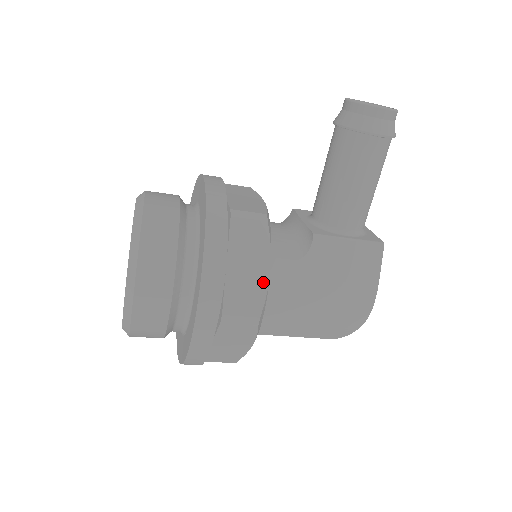
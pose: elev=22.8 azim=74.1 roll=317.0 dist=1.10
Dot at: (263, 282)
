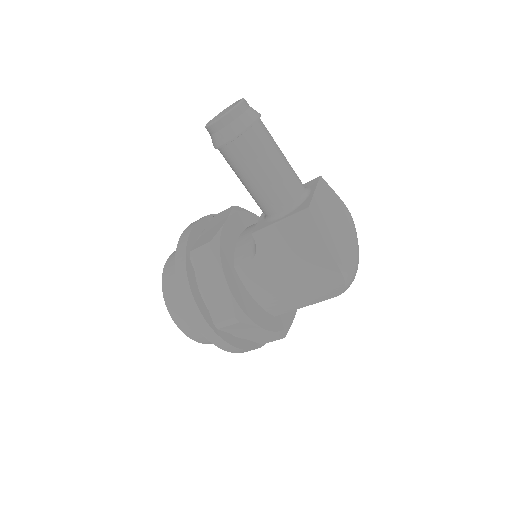
Dot at: (226, 292)
